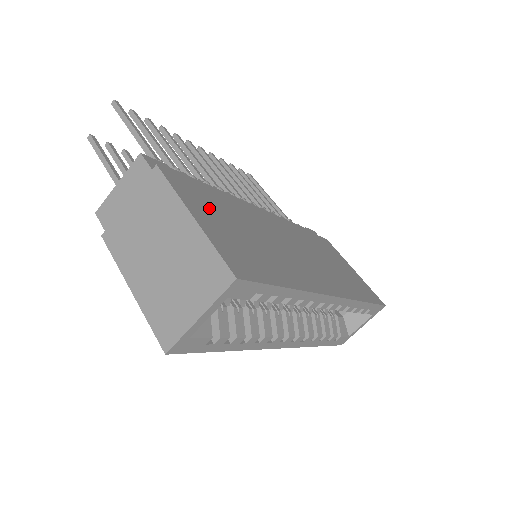
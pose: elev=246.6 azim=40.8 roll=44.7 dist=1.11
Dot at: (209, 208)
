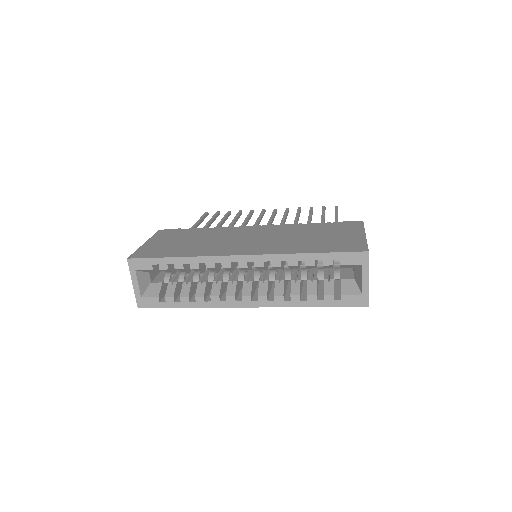
Dot at: (171, 238)
